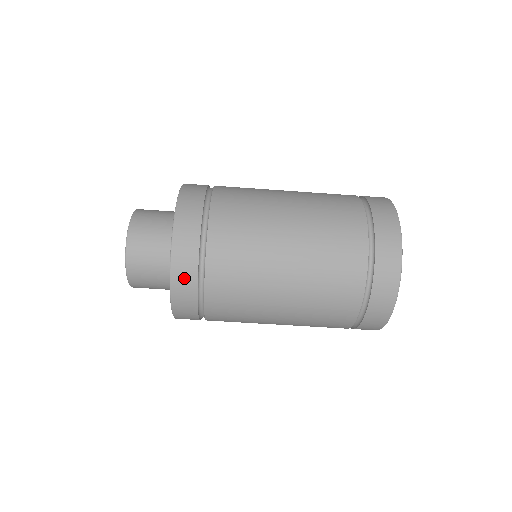
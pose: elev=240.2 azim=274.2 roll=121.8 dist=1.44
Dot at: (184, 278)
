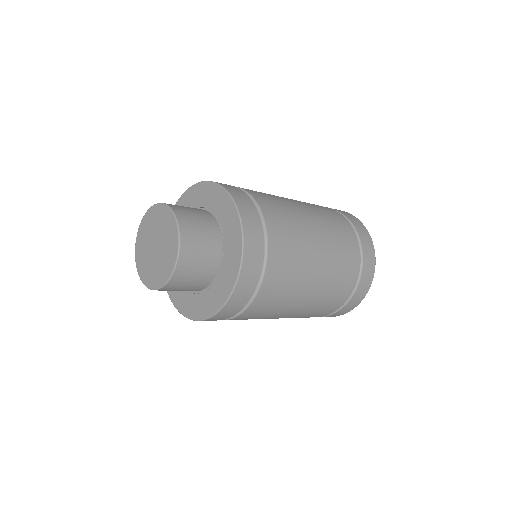
Dot at: (248, 280)
